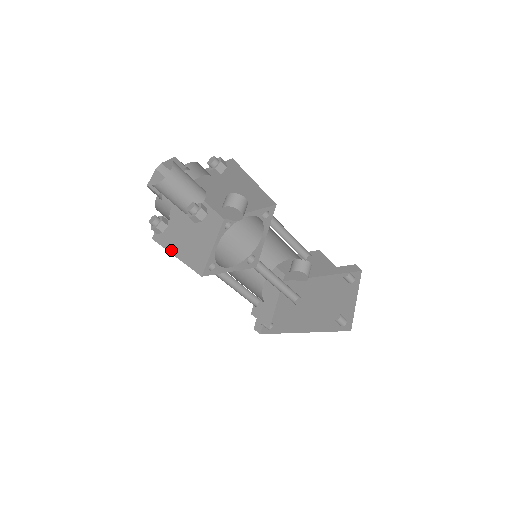
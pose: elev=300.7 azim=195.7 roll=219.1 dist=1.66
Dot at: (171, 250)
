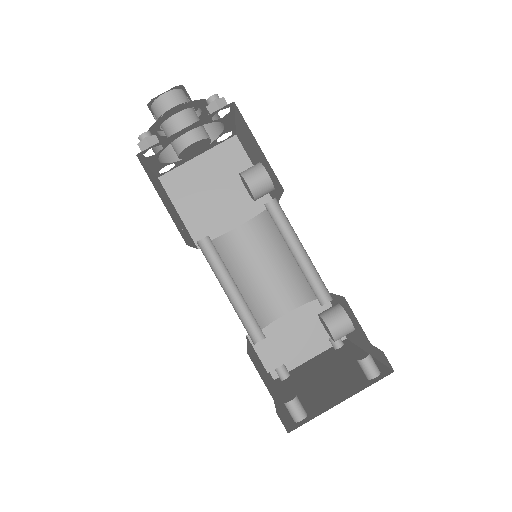
Dot at: (175, 201)
